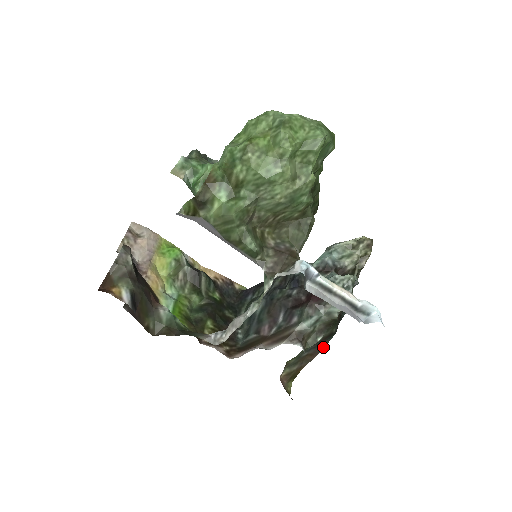
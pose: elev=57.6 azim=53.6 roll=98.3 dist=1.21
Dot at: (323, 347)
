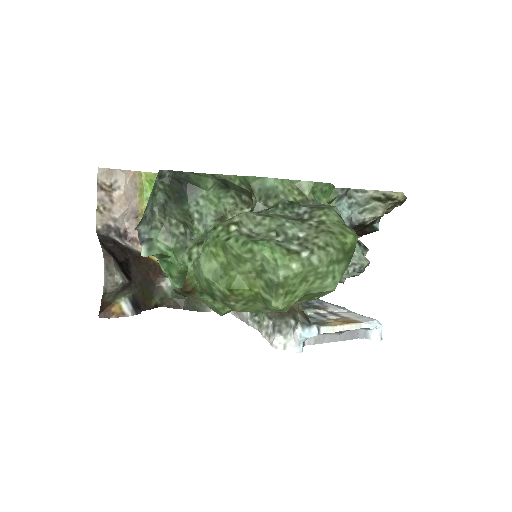
Dot at: occluded
